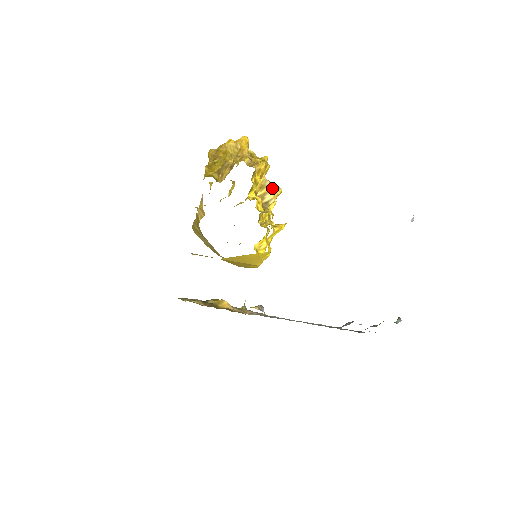
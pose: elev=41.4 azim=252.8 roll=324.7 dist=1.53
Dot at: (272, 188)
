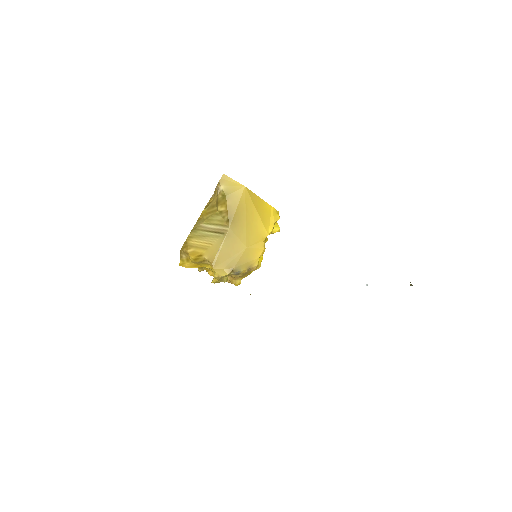
Dot at: occluded
